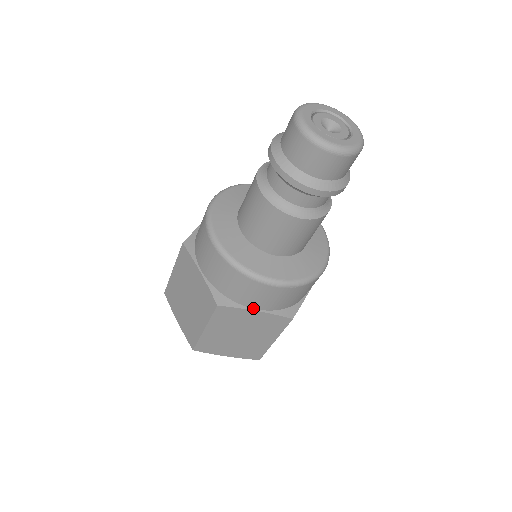
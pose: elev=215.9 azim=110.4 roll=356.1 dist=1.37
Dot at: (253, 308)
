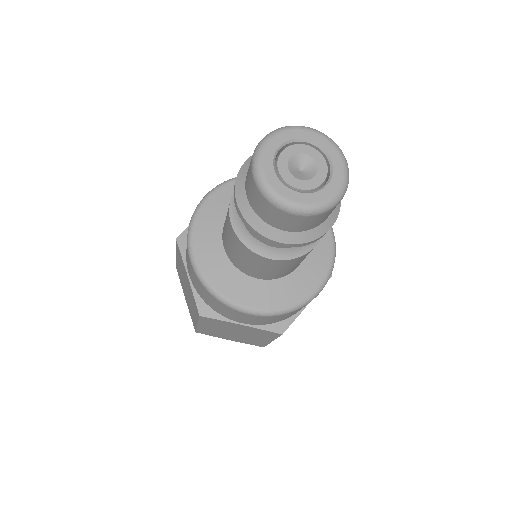
Dot at: (238, 322)
